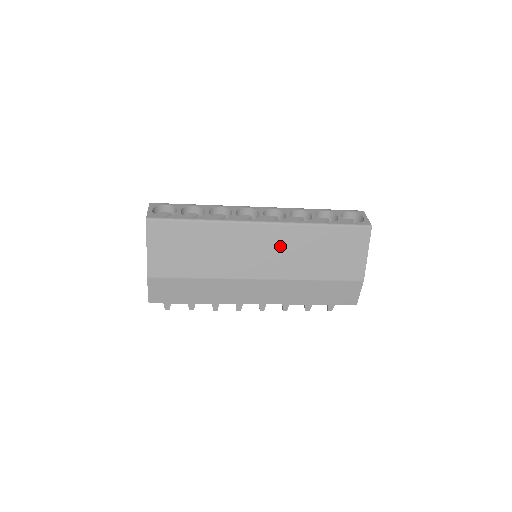
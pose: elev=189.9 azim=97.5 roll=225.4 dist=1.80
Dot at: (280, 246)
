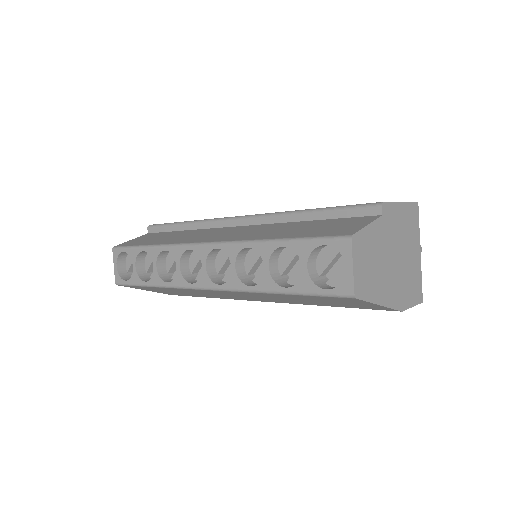
Dot at: (250, 296)
